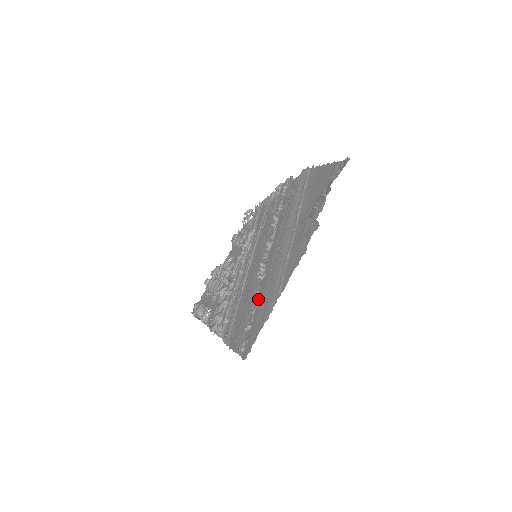
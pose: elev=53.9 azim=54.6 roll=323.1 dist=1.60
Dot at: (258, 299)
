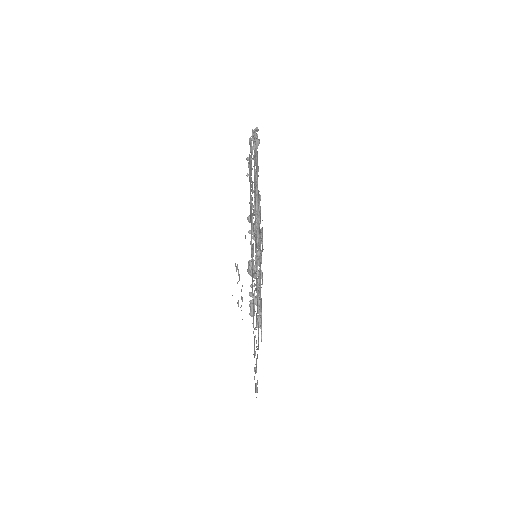
Dot at: occluded
